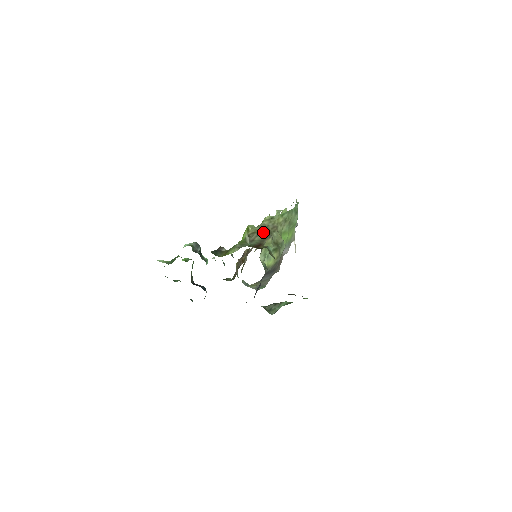
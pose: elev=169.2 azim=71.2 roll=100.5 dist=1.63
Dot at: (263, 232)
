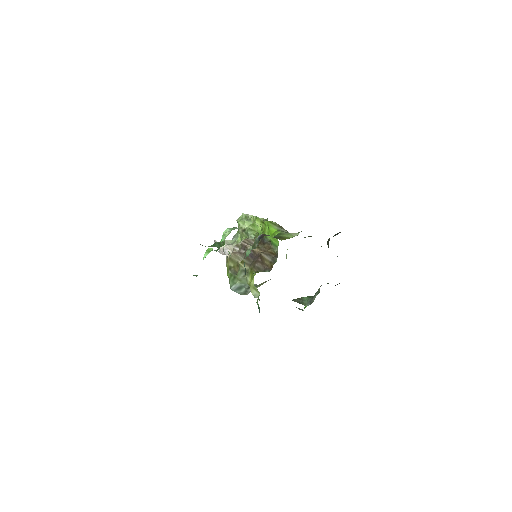
Dot at: occluded
